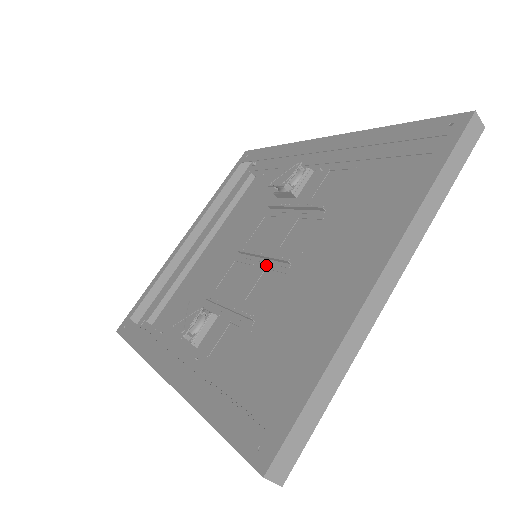
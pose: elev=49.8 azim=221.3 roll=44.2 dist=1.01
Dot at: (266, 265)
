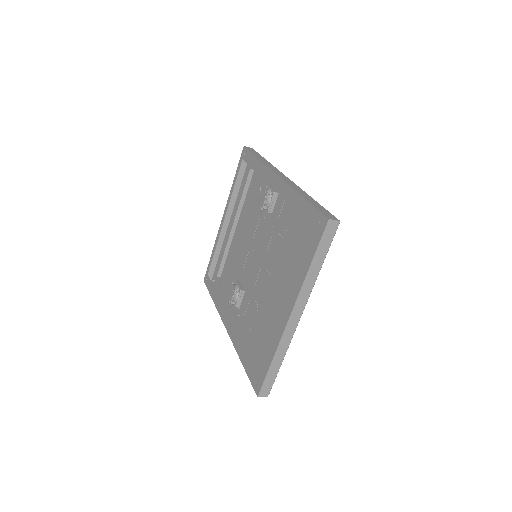
Dot at: (261, 265)
